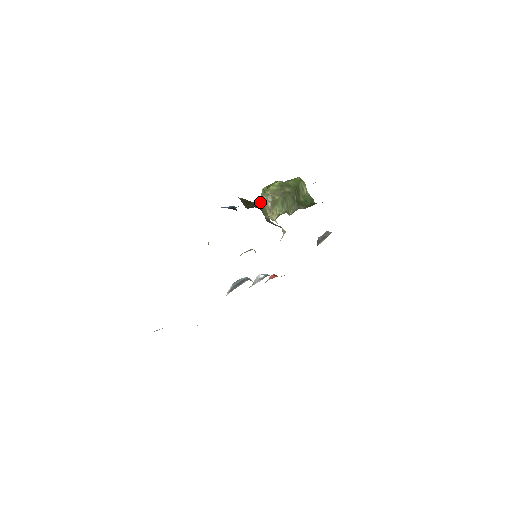
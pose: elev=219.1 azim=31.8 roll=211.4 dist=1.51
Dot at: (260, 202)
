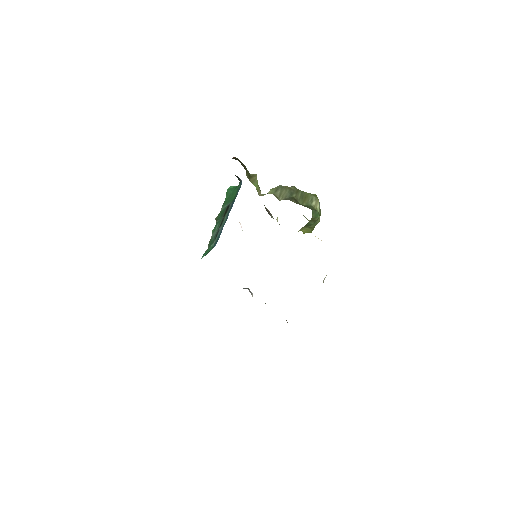
Dot at: (255, 175)
